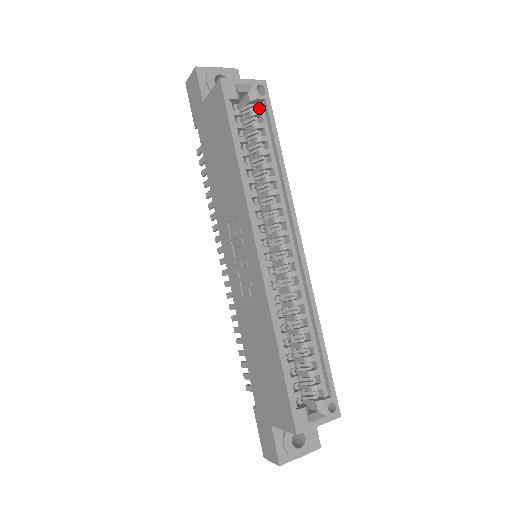
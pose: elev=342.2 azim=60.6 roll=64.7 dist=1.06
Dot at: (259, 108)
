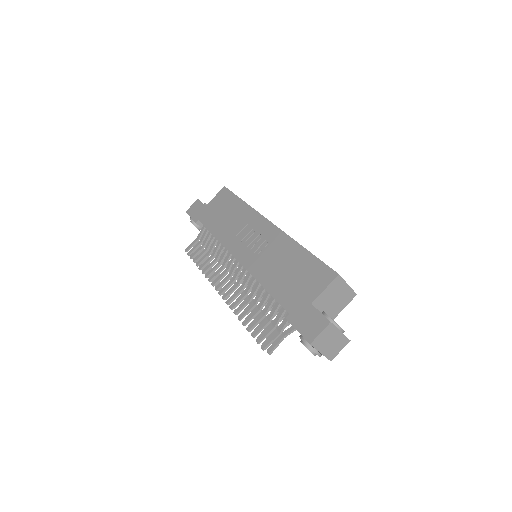
Dot at: occluded
